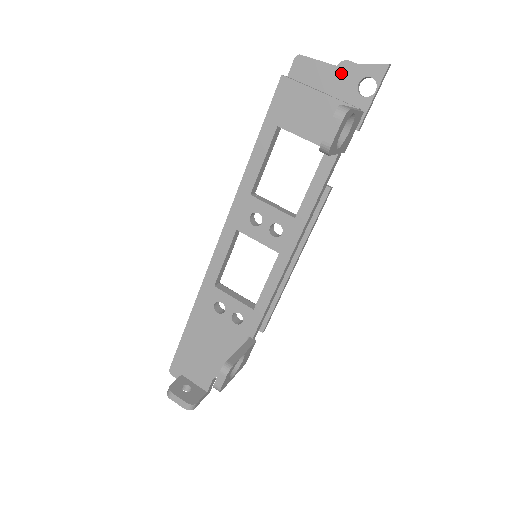
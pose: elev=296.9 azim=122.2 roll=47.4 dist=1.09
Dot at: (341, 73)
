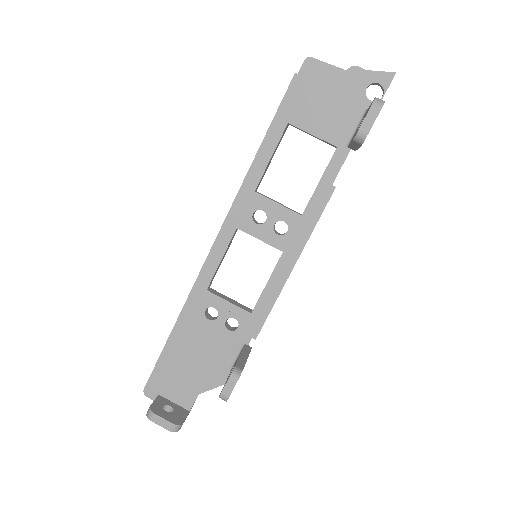
Dot at: (350, 77)
